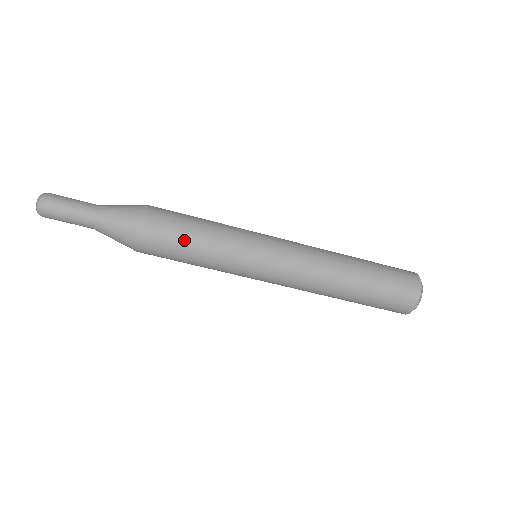
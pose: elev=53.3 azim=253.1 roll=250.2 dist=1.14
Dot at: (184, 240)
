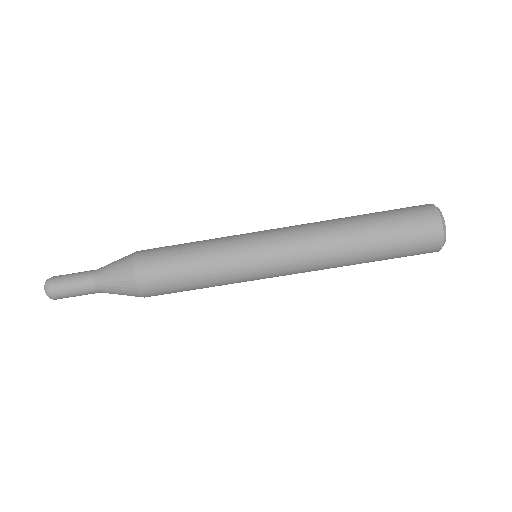
Dot at: (178, 274)
